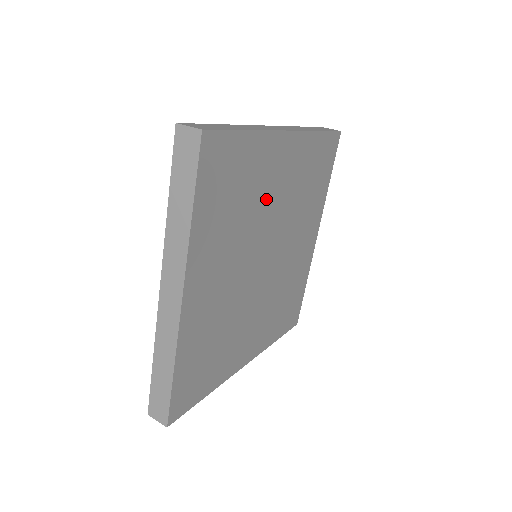
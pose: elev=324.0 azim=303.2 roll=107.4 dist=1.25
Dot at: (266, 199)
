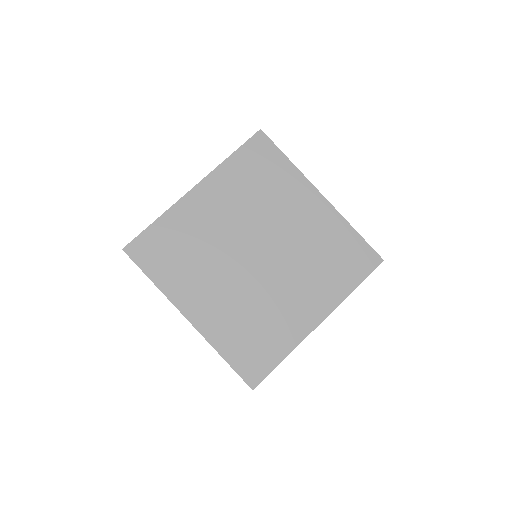
Dot at: (281, 212)
